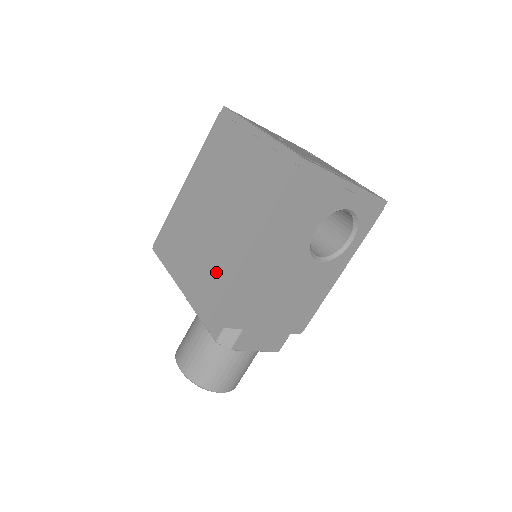
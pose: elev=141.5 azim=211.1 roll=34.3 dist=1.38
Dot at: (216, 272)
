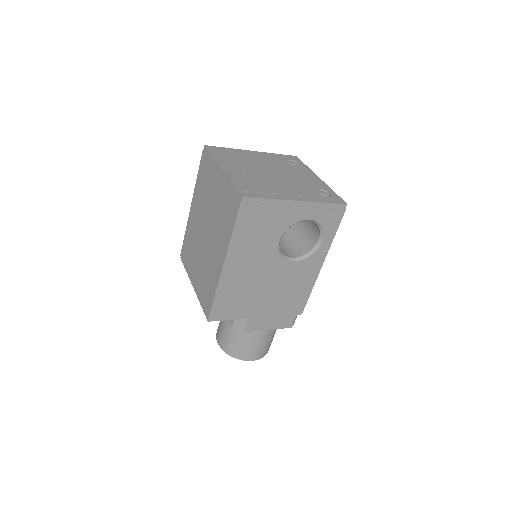
Dot at: (209, 281)
